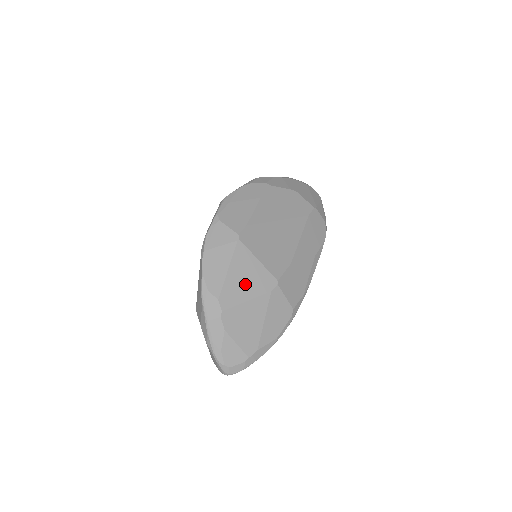
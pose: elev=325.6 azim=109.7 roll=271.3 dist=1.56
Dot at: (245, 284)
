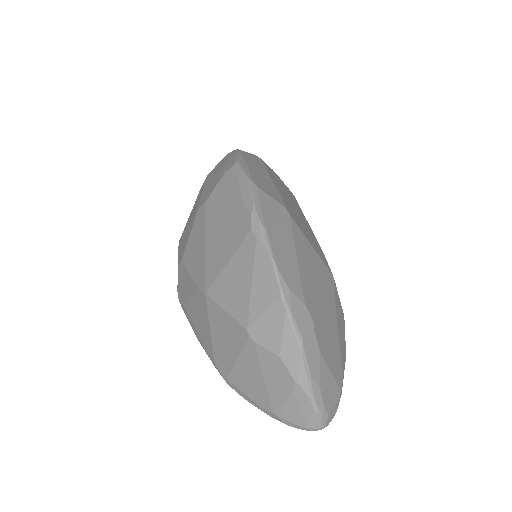
Dot at: (315, 279)
